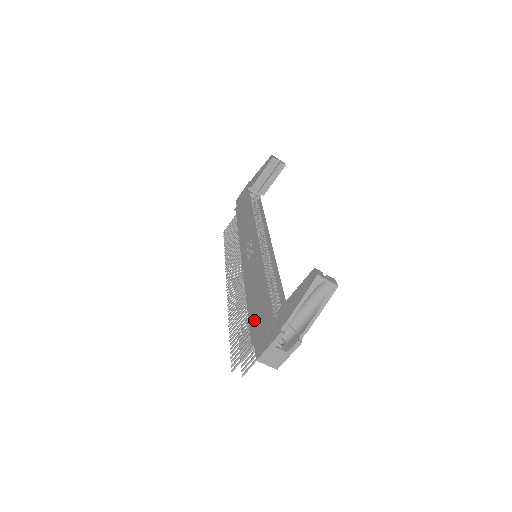
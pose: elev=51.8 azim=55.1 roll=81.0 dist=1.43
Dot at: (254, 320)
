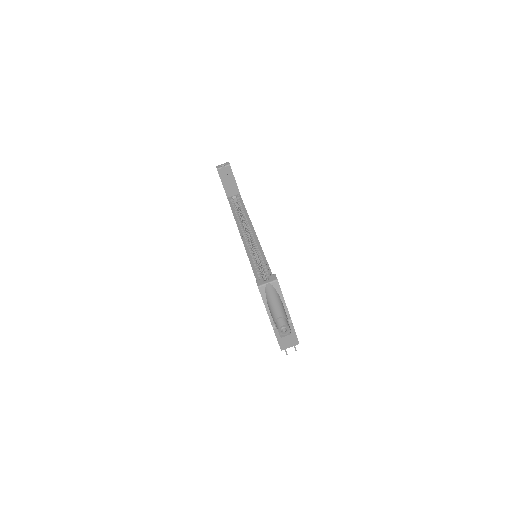
Dot at: occluded
